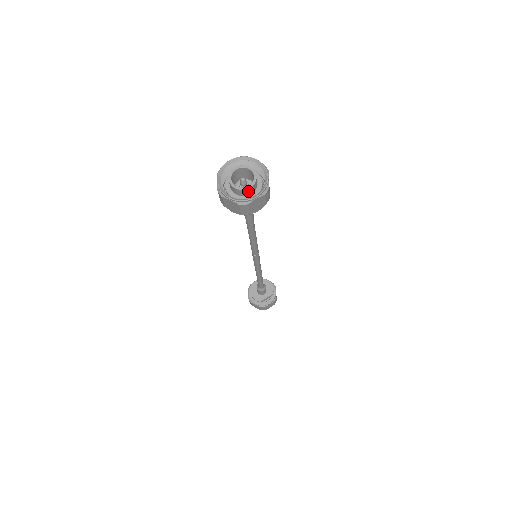
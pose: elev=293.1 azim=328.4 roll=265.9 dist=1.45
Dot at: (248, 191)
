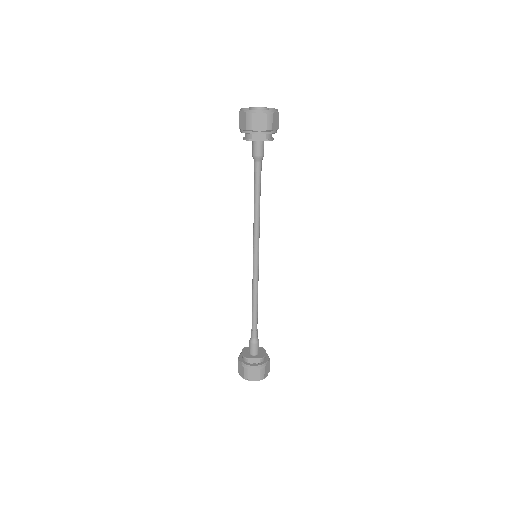
Dot at: occluded
